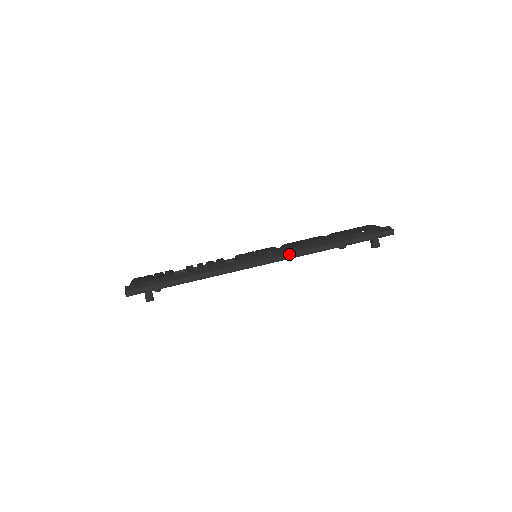
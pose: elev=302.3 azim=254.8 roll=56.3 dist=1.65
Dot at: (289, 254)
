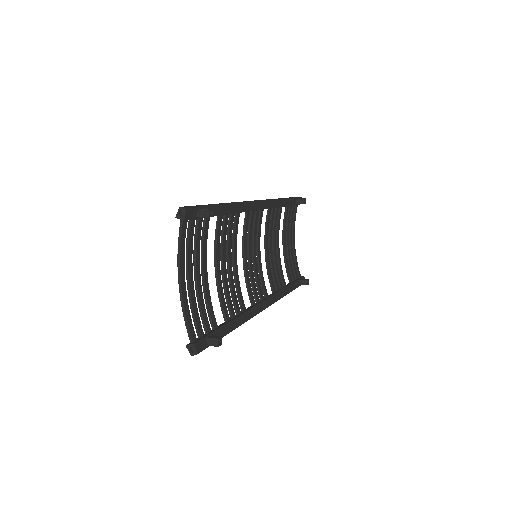
Dot at: occluded
